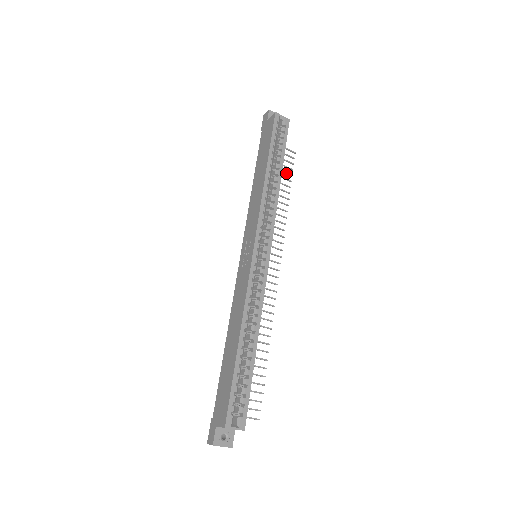
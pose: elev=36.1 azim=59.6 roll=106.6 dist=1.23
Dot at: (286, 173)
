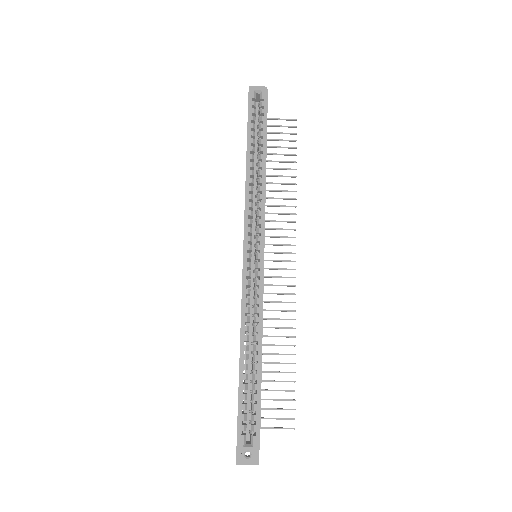
Dot at: (288, 148)
